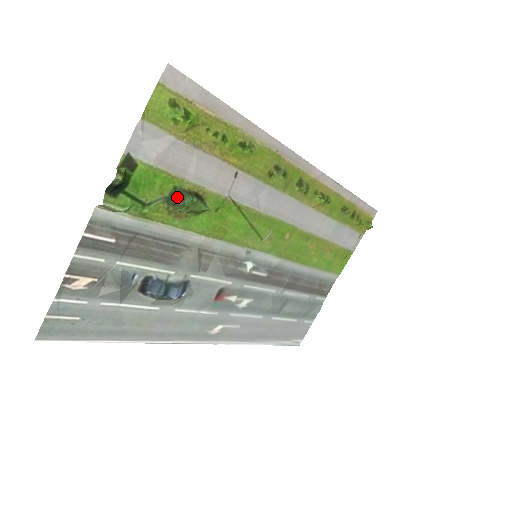
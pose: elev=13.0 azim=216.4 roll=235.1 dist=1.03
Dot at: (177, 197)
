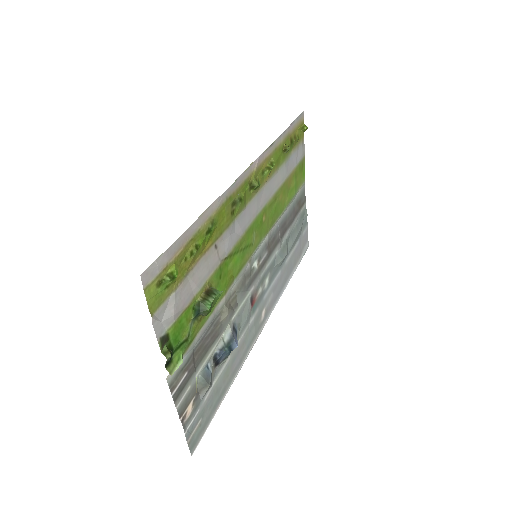
Dot at: (199, 311)
